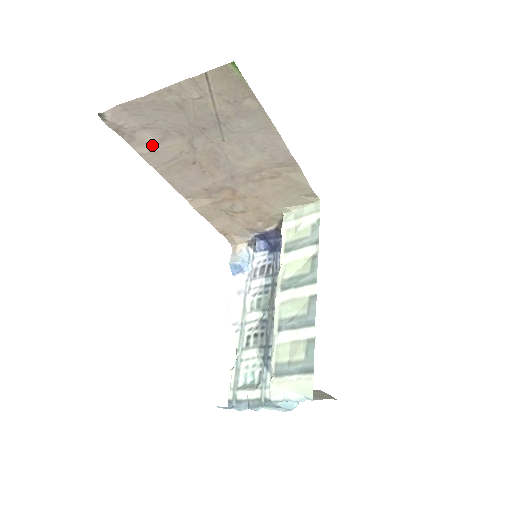
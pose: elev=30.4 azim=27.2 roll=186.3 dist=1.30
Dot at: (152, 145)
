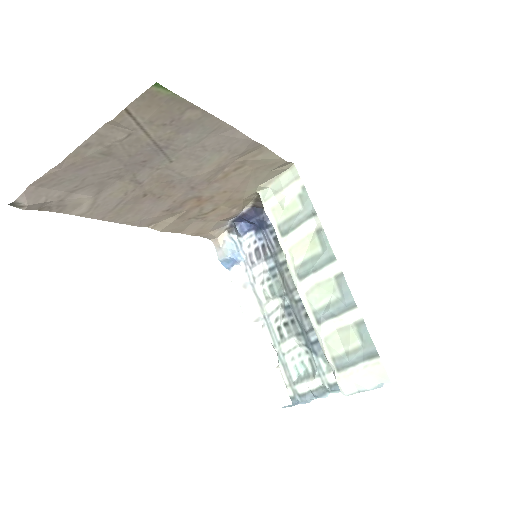
Dot at: (89, 202)
